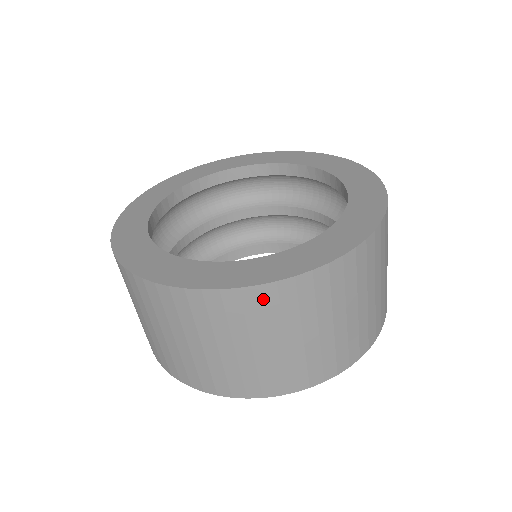
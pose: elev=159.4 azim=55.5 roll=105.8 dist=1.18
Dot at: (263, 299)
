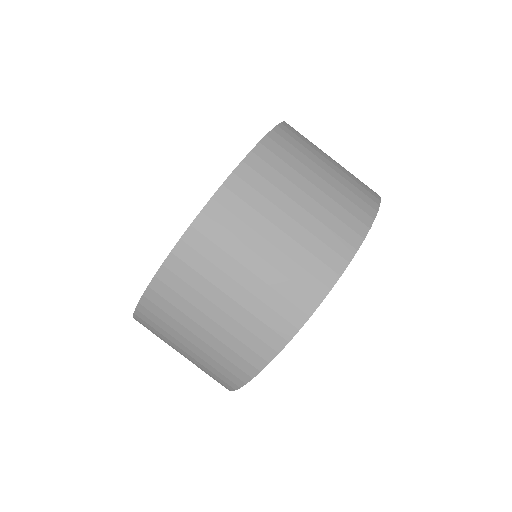
Dot at: (161, 294)
